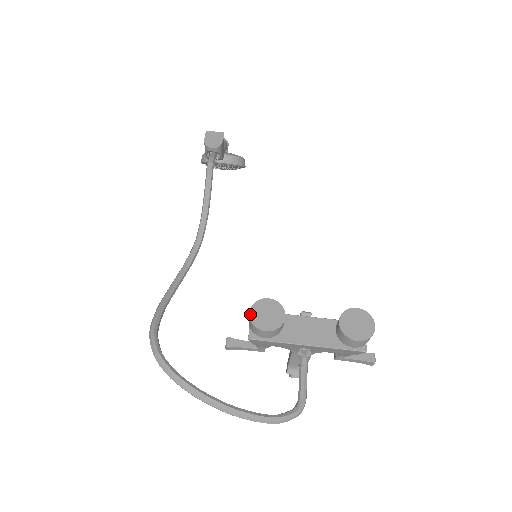
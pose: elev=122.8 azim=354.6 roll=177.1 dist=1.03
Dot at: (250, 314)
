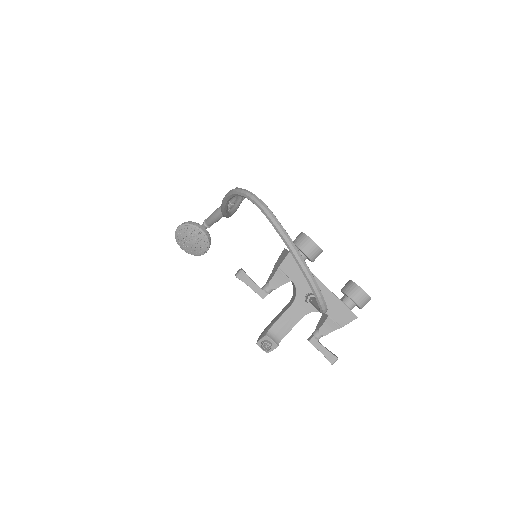
Dot at: occluded
